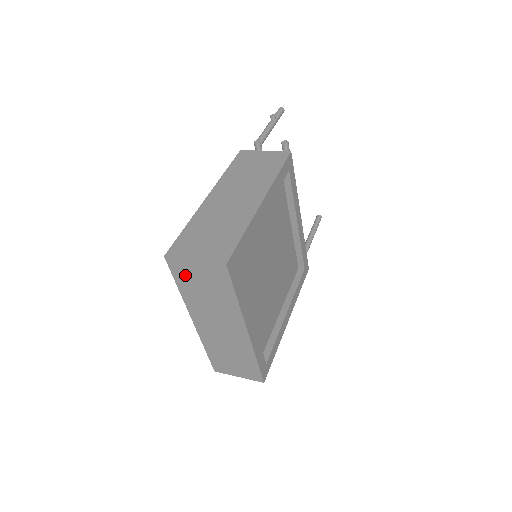
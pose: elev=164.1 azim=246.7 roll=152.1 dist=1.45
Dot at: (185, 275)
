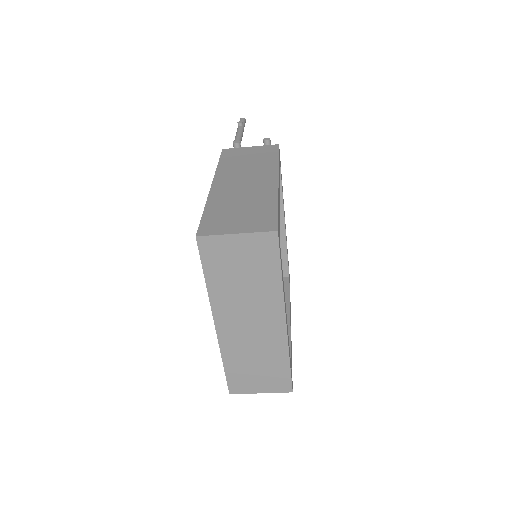
Dot at: (219, 258)
